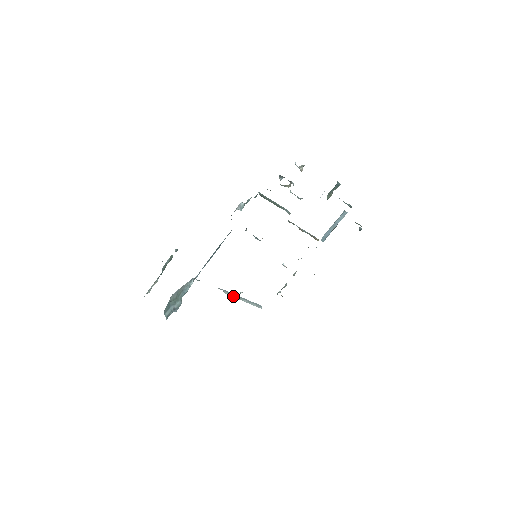
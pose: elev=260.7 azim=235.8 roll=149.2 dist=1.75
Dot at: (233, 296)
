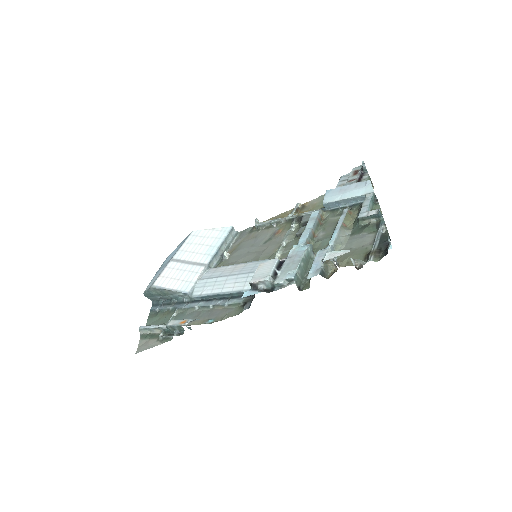
Dot at: (216, 258)
